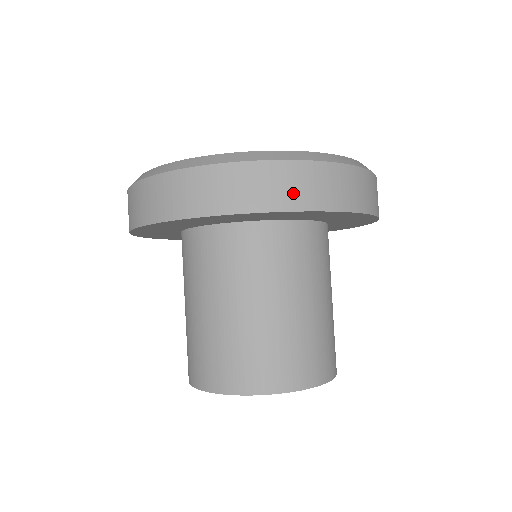
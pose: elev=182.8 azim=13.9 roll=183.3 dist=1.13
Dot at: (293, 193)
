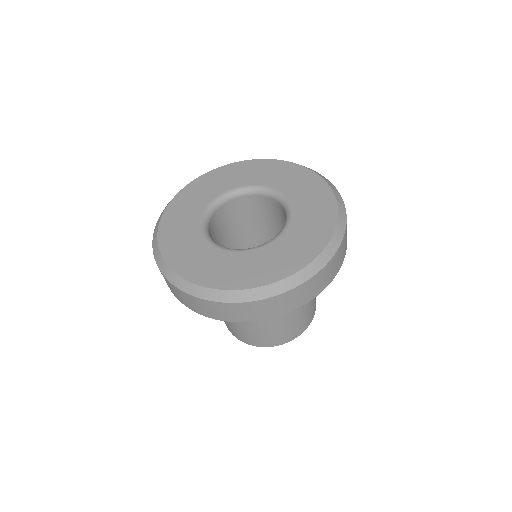
Dot at: (336, 267)
